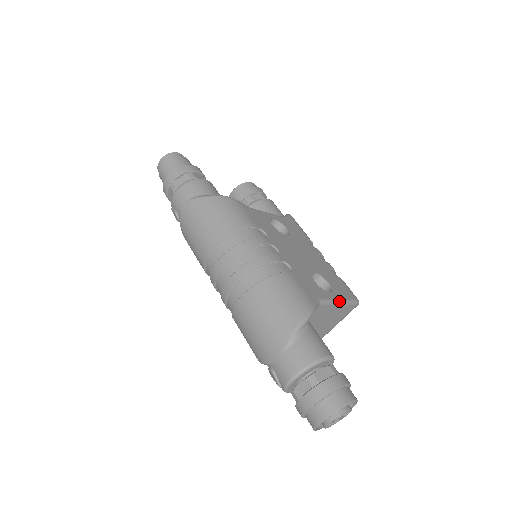
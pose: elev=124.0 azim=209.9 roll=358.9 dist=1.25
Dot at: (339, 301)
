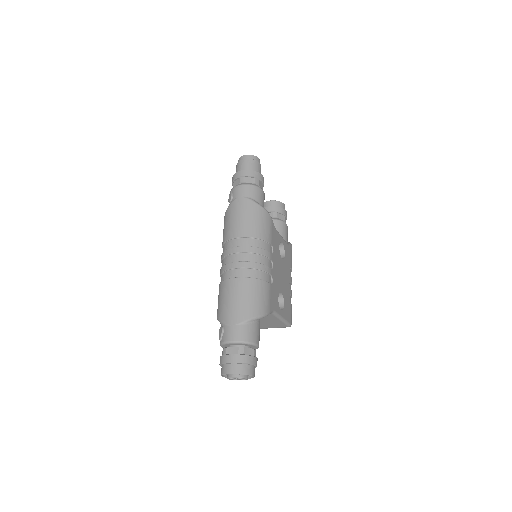
Dot at: (282, 318)
